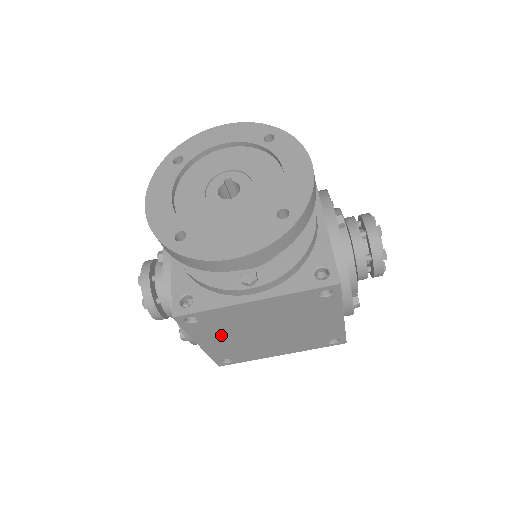
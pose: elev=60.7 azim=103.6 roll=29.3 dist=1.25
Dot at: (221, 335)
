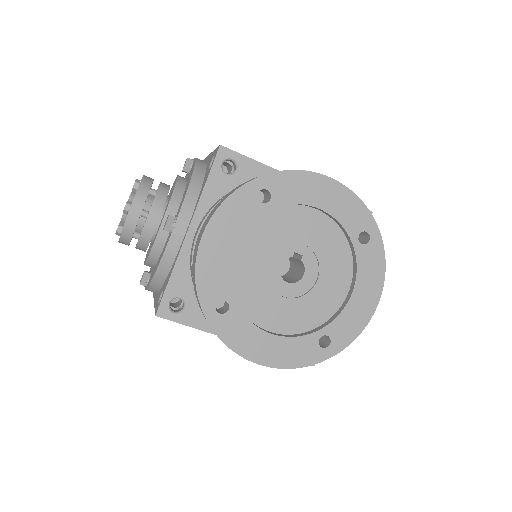
Dot at: occluded
